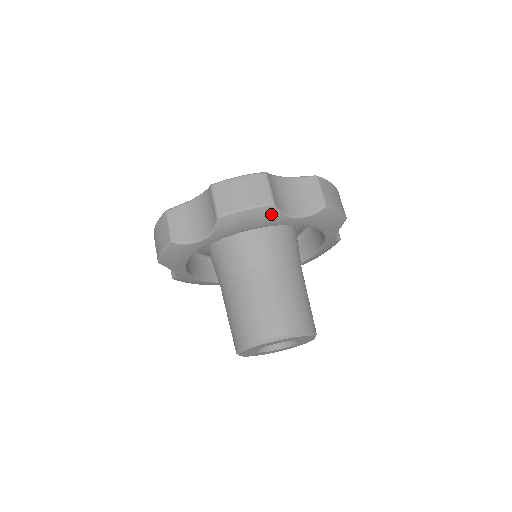
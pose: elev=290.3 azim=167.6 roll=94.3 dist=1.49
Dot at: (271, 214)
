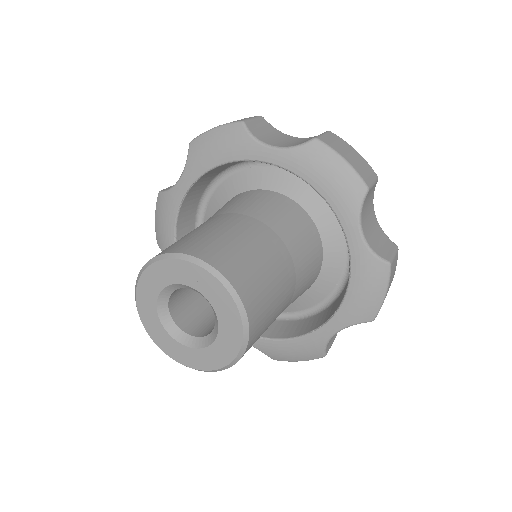
Dot at: (239, 135)
